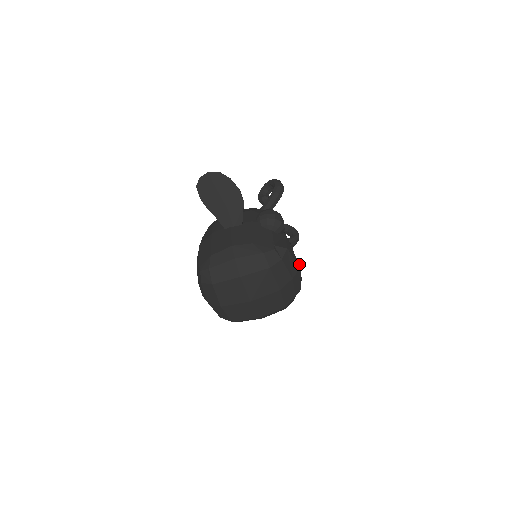
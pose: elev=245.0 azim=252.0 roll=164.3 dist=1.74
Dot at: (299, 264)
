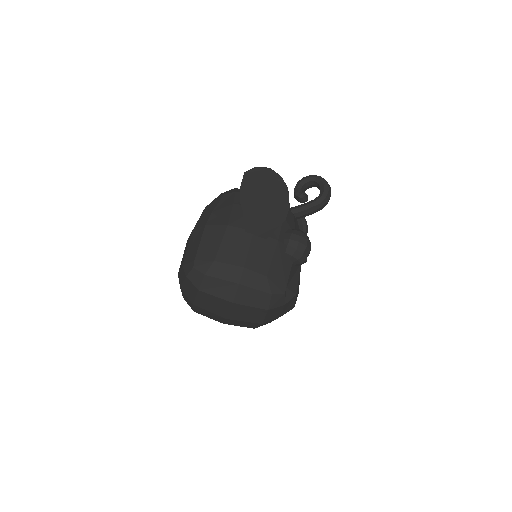
Dot at: (295, 303)
